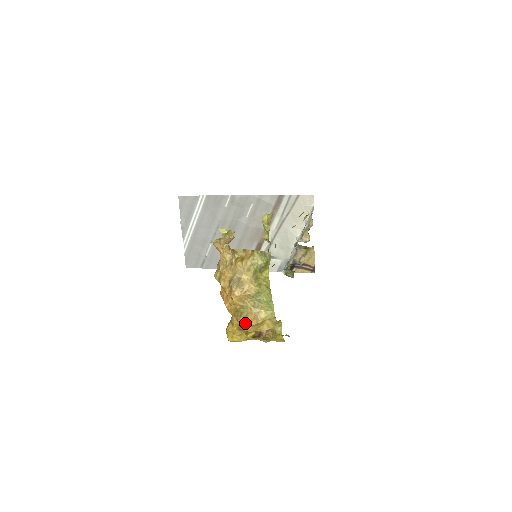
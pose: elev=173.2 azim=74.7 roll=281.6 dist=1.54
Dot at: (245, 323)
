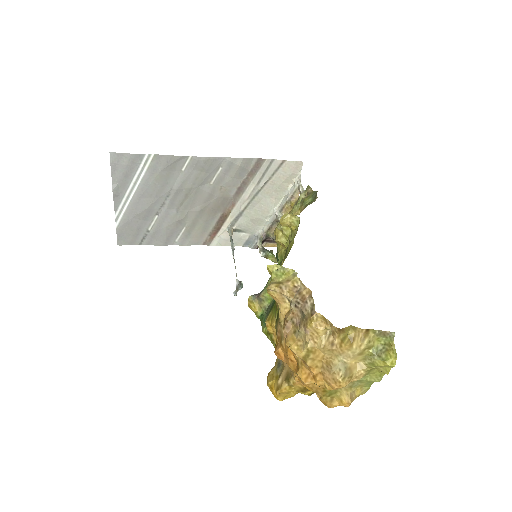
Dot at: (335, 404)
